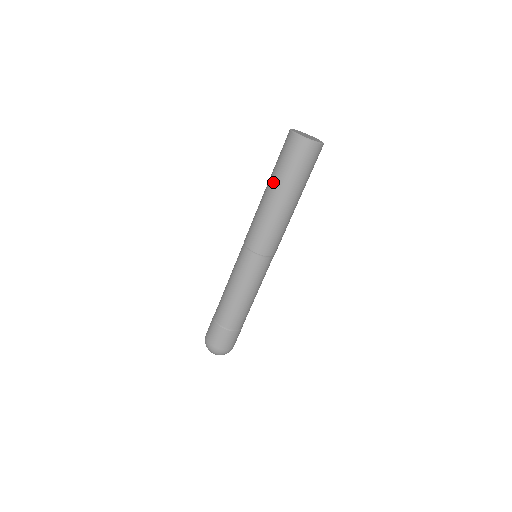
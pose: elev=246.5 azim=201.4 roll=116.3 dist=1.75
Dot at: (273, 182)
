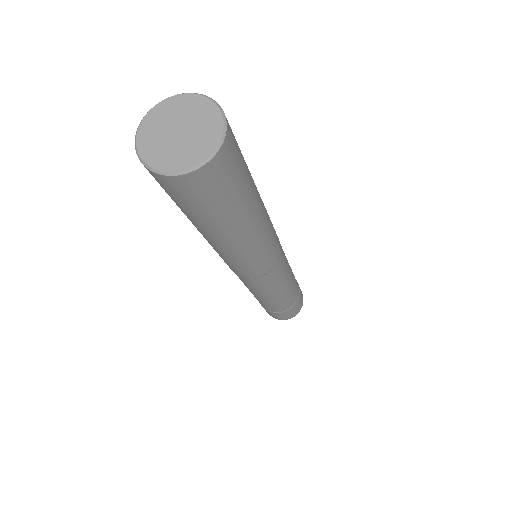
Dot at: (210, 232)
